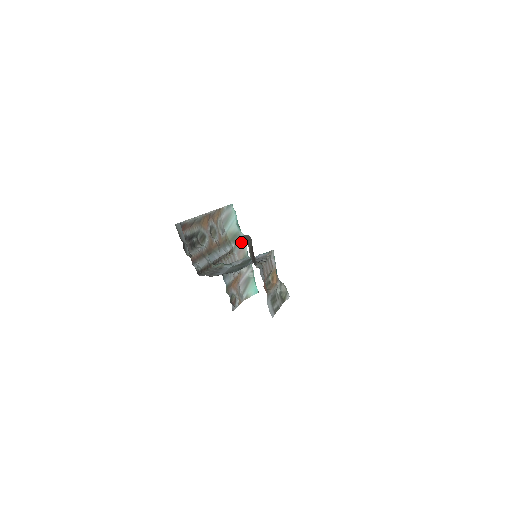
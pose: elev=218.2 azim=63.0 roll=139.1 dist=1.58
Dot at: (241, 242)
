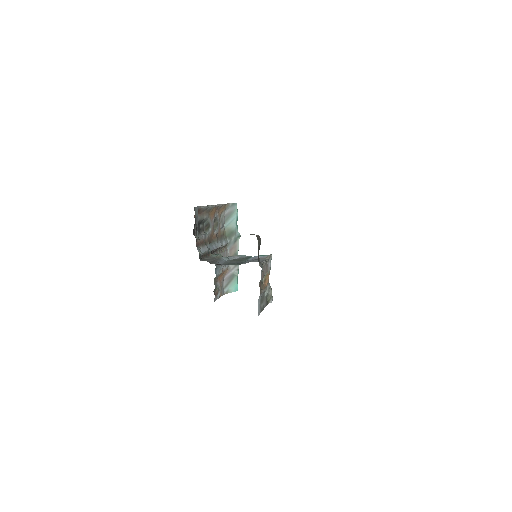
Dot at: (235, 240)
